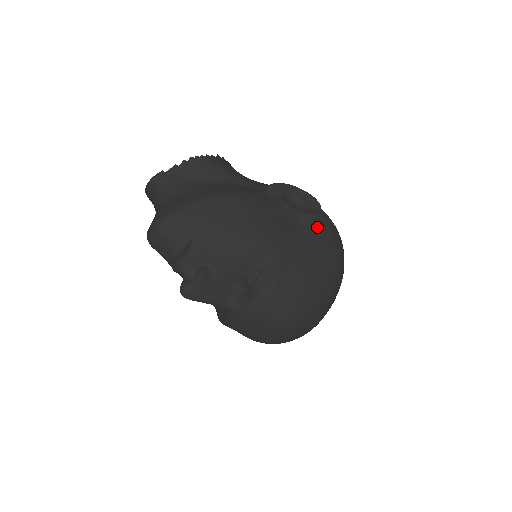
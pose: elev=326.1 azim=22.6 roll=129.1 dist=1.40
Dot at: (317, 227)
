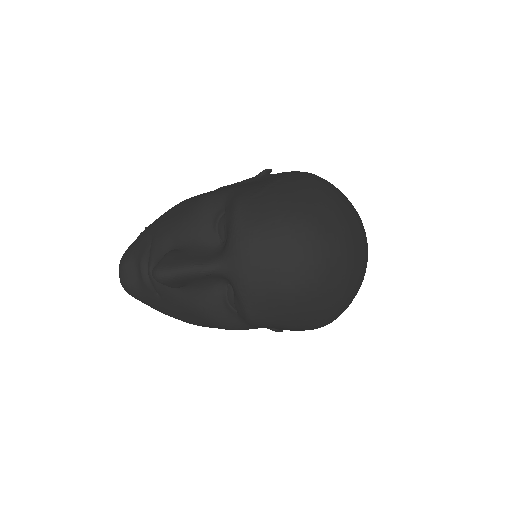
Dot at: (273, 174)
